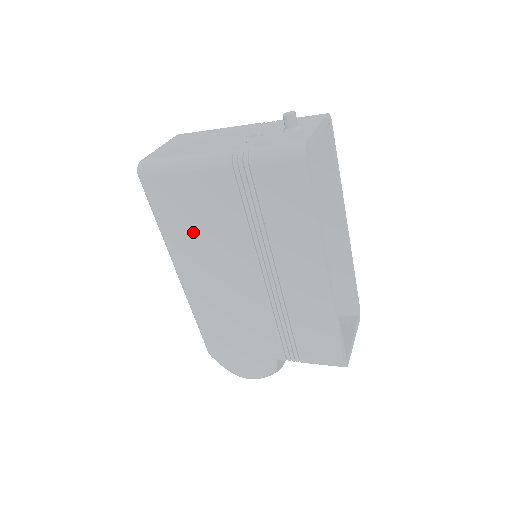
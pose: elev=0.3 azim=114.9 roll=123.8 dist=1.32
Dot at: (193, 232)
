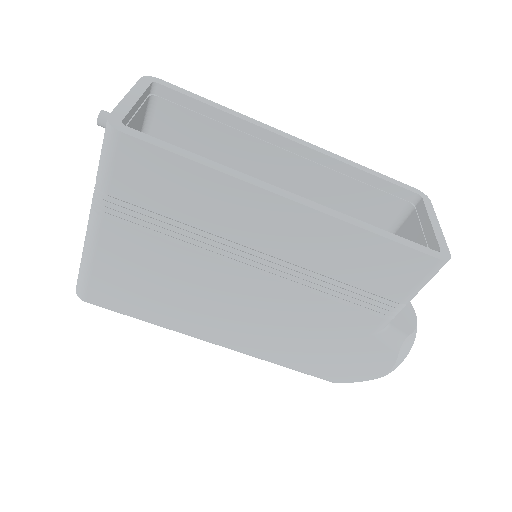
Dot at: (167, 298)
